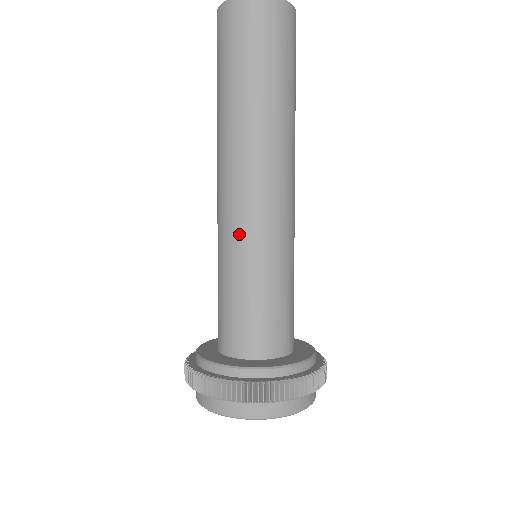
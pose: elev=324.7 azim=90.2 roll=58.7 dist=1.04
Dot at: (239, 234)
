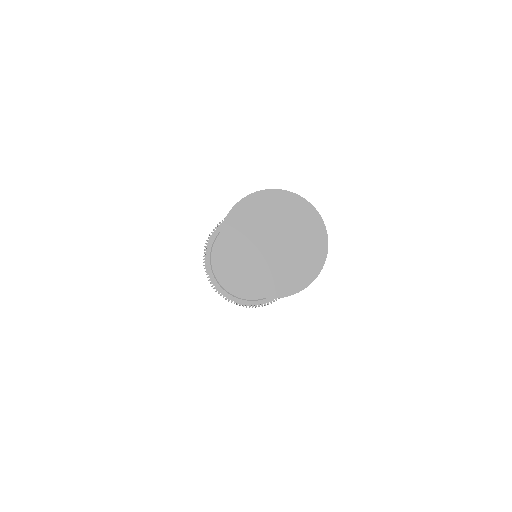
Dot at: occluded
